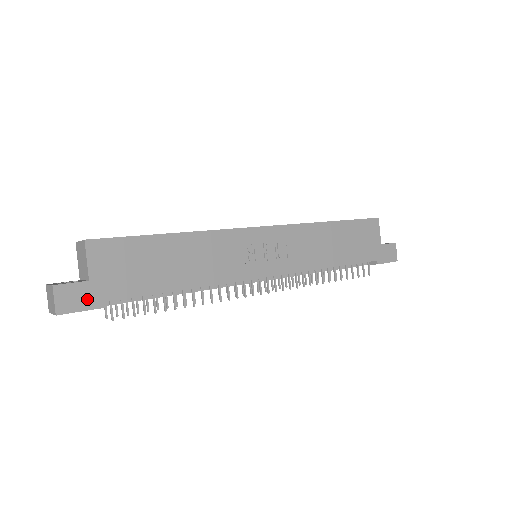
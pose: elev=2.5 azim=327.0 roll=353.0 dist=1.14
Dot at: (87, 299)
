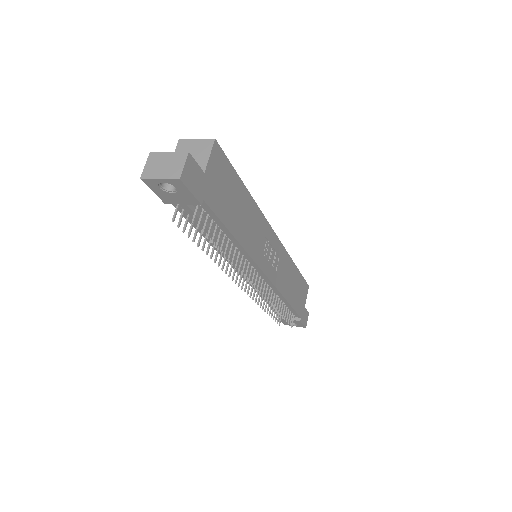
Dot at: (198, 186)
